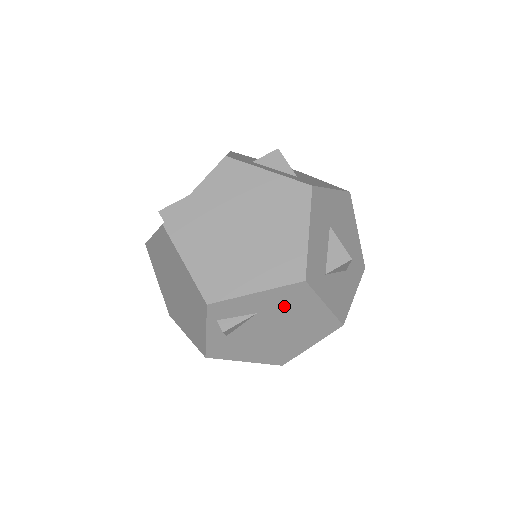
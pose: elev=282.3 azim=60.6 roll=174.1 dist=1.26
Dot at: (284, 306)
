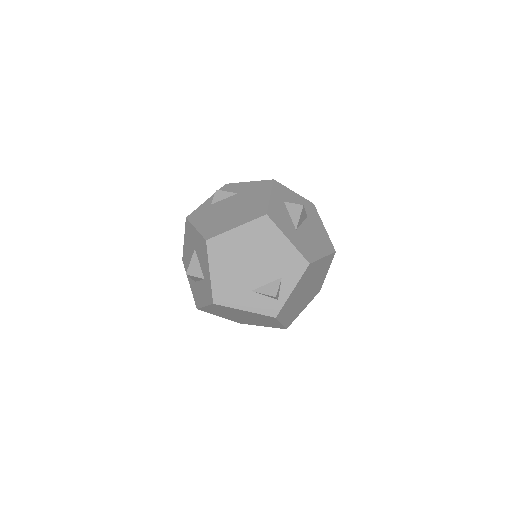
Dot at: (252, 192)
